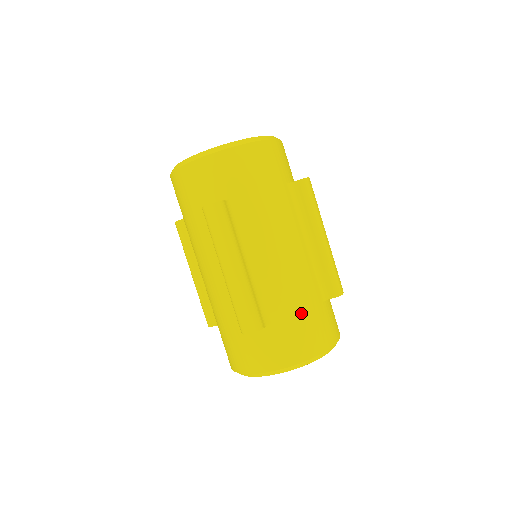
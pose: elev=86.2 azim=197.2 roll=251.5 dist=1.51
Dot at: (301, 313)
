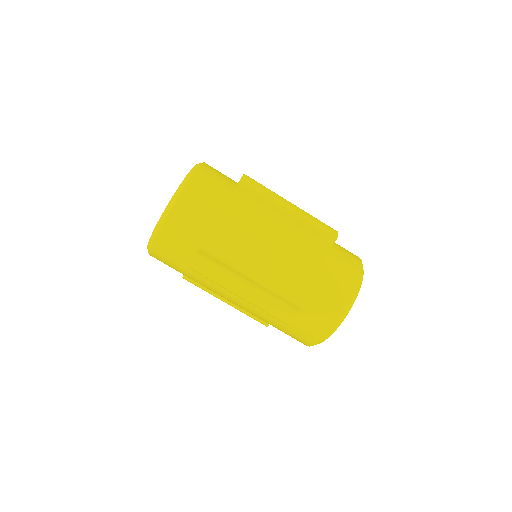
Dot at: (318, 277)
